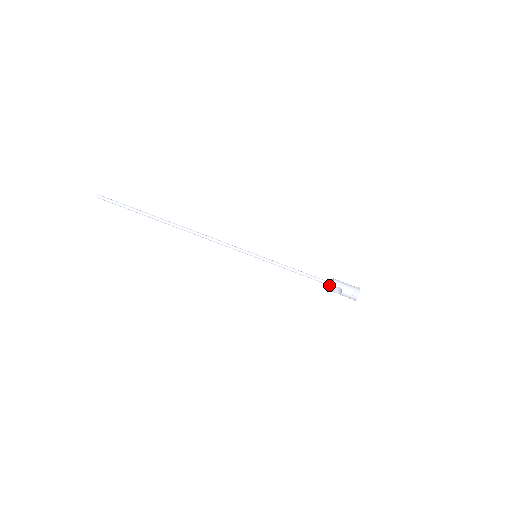
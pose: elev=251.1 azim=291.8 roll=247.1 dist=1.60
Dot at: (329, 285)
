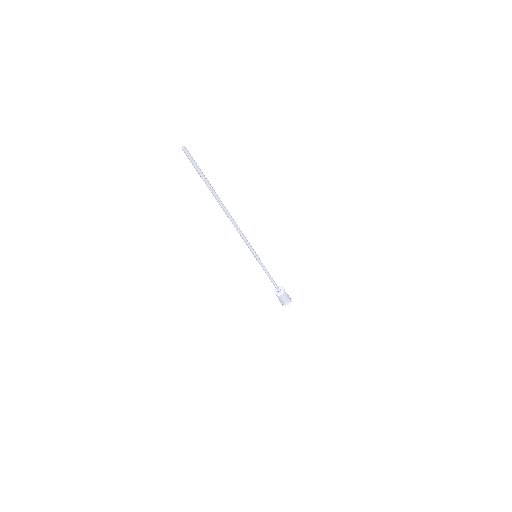
Dot at: (277, 291)
